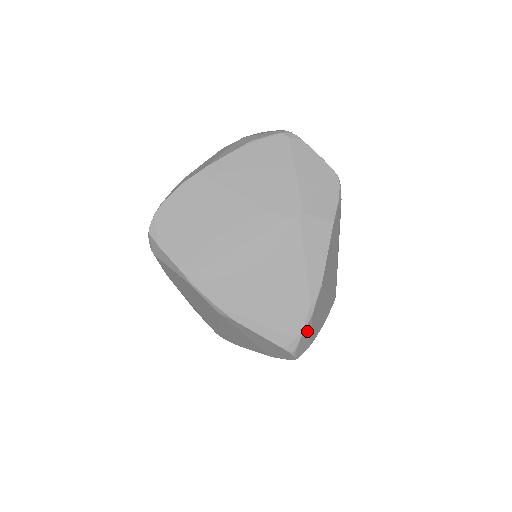
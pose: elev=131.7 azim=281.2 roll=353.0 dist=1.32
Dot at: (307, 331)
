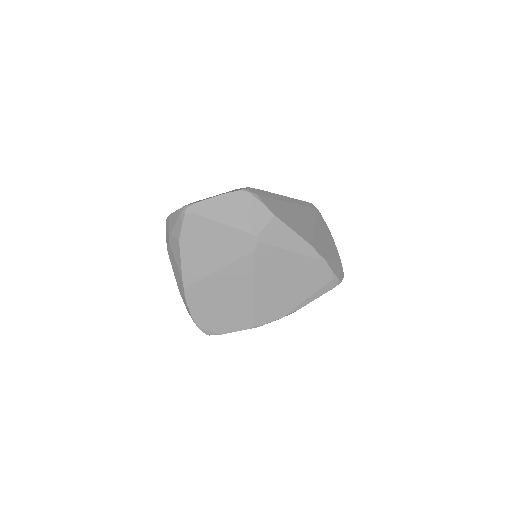
Dot at: (333, 266)
